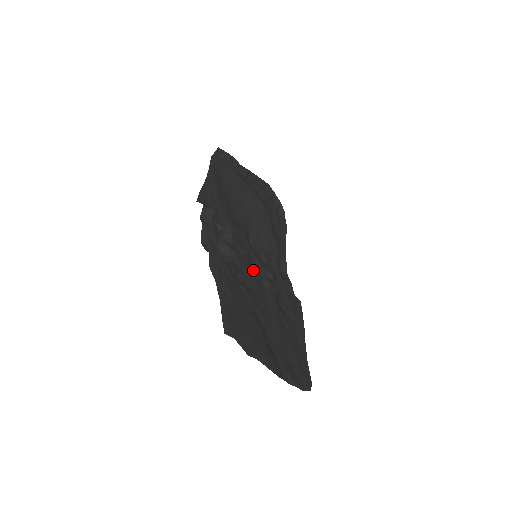
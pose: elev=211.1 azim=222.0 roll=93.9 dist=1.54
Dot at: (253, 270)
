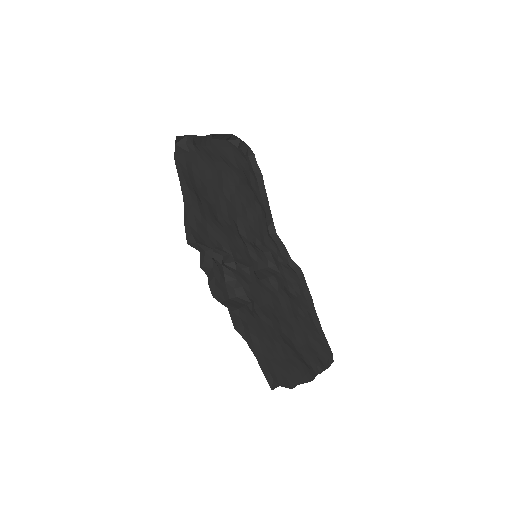
Dot at: (261, 279)
